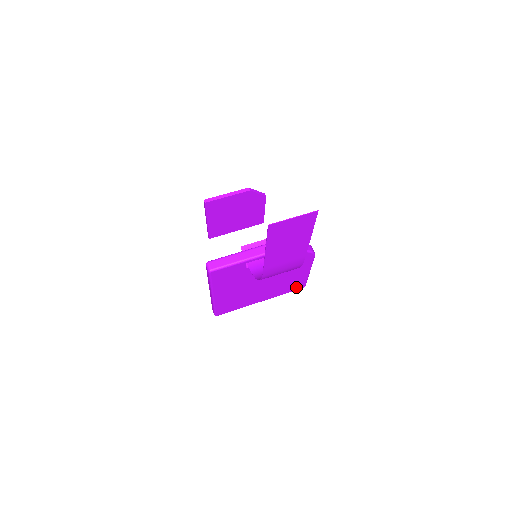
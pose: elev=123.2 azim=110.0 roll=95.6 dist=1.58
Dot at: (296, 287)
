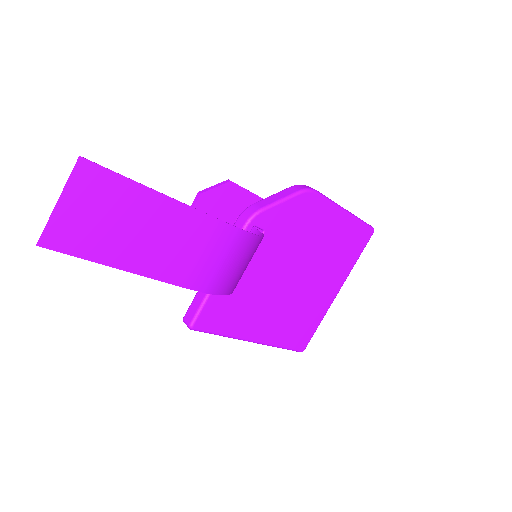
Dot at: (360, 241)
